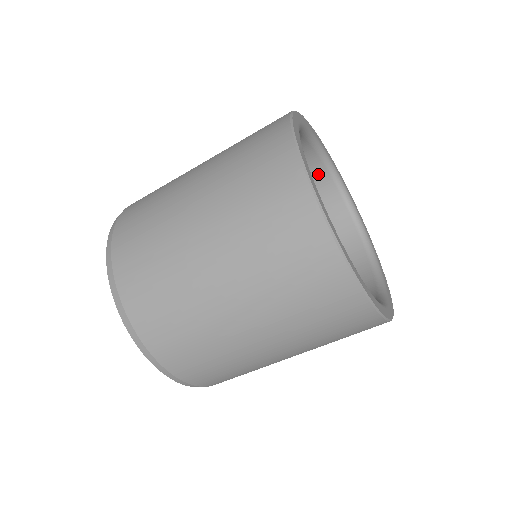
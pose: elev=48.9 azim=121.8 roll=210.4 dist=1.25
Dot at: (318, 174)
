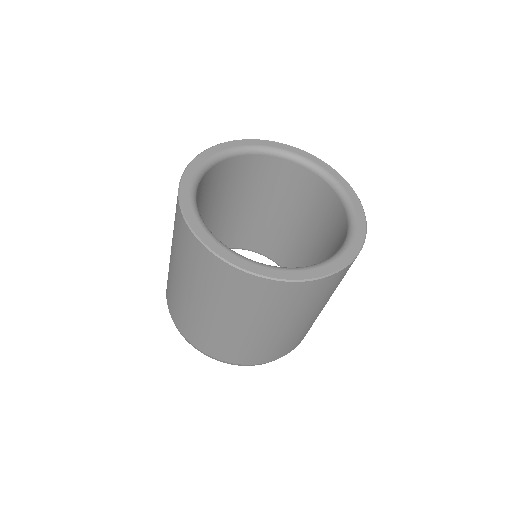
Dot at: (219, 168)
